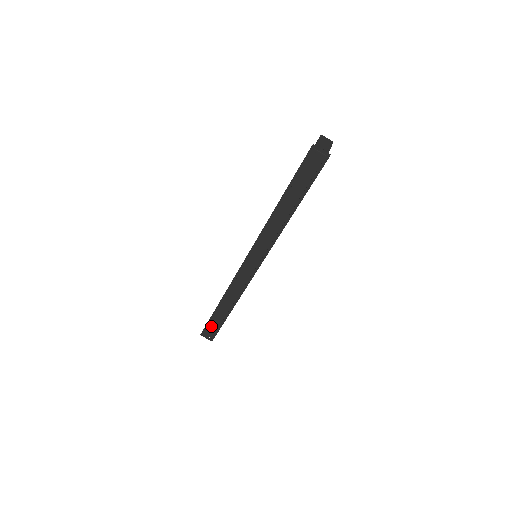
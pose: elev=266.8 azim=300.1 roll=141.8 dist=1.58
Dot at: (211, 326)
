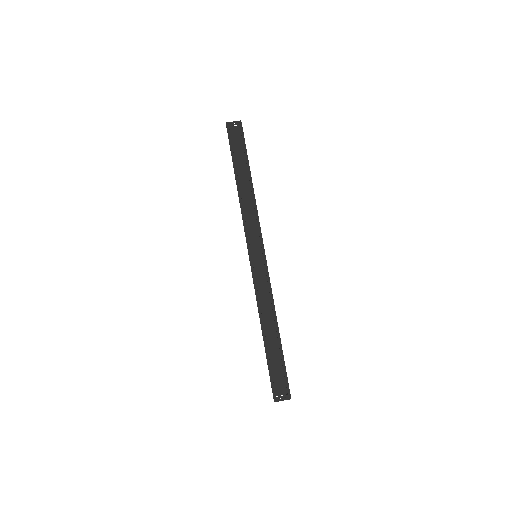
Dot at: (275, 374)
